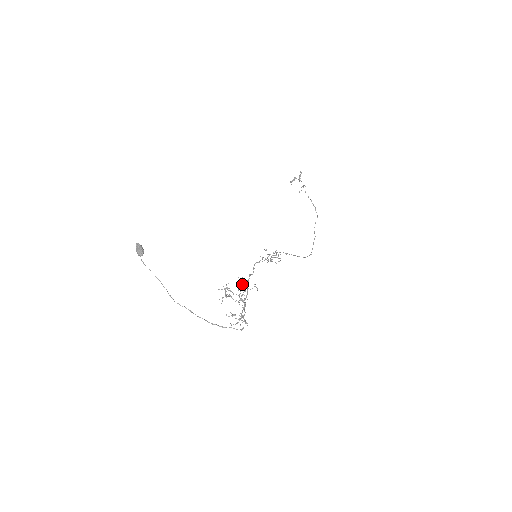
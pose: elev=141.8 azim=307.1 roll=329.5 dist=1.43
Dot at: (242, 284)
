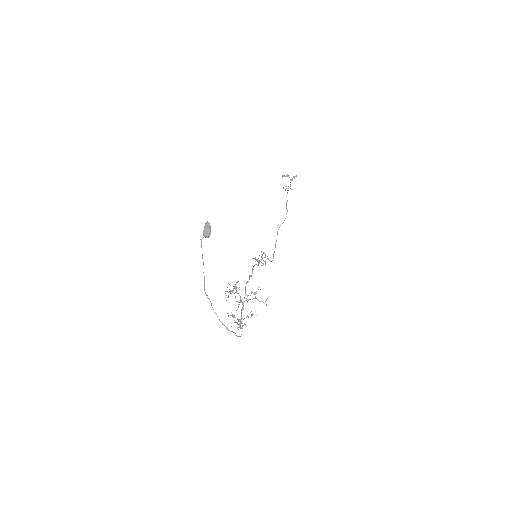
Dot at: occluded
